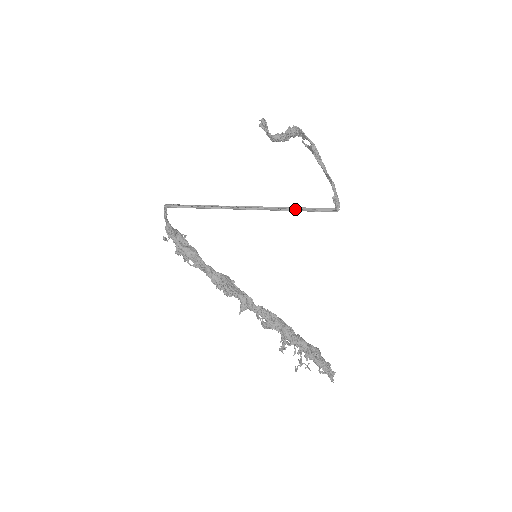
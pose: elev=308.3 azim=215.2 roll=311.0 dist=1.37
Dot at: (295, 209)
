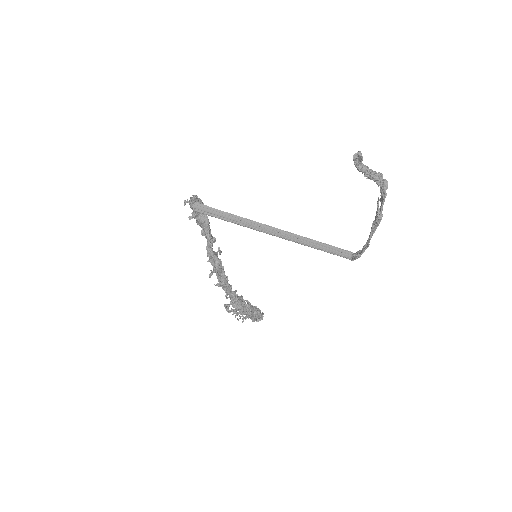
Dot at: (316, 247)
